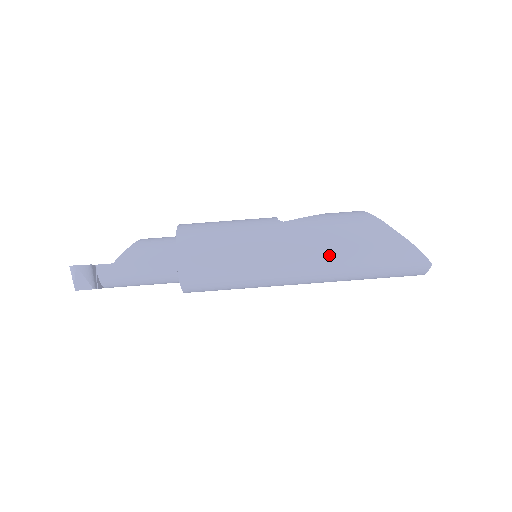
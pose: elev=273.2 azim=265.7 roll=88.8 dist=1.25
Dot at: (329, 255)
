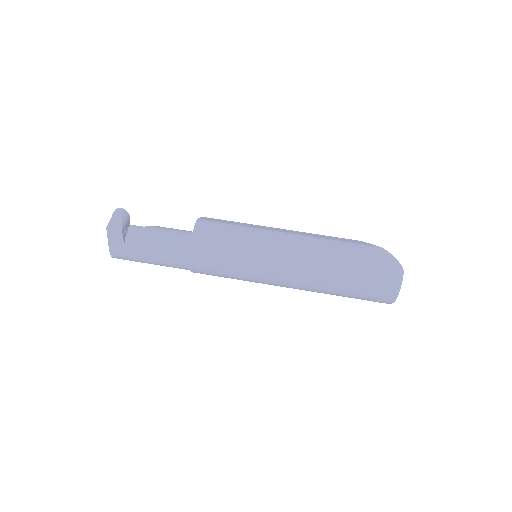
Dot at: (317, 242)
